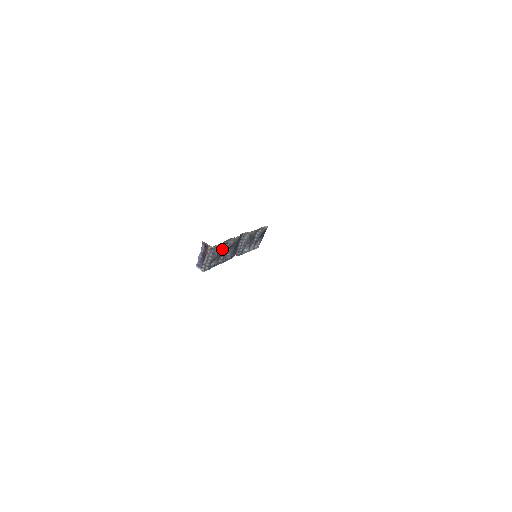
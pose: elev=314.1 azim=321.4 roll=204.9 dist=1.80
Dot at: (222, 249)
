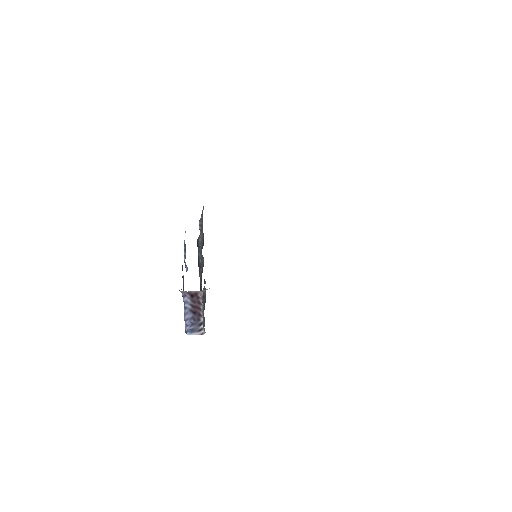
Dot at: (204, 281)
